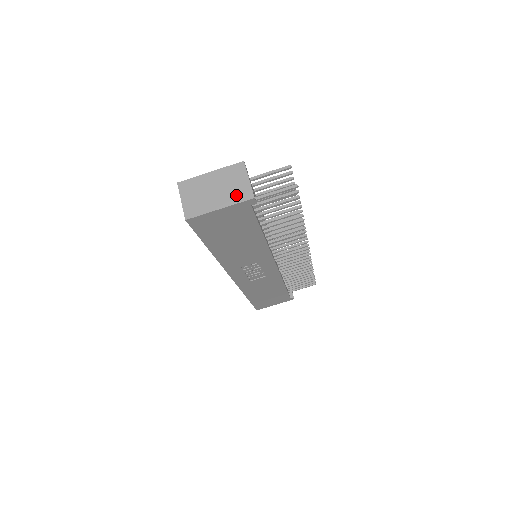
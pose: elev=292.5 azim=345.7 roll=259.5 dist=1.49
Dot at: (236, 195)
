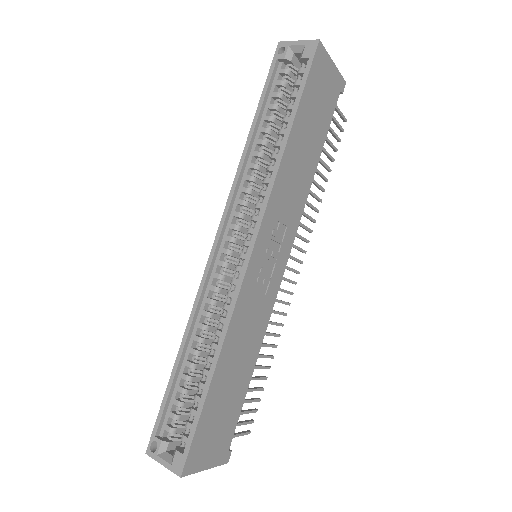
Dot at: occluded
